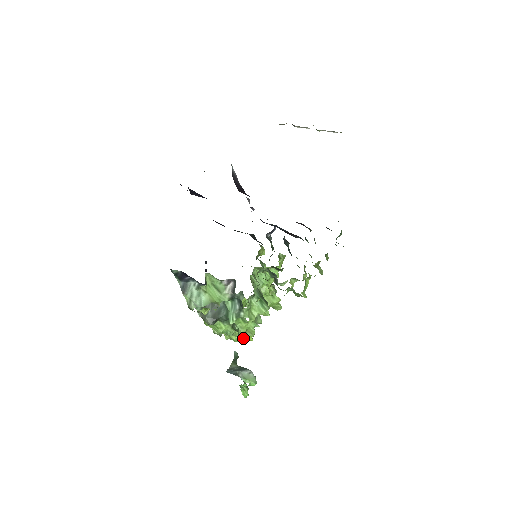
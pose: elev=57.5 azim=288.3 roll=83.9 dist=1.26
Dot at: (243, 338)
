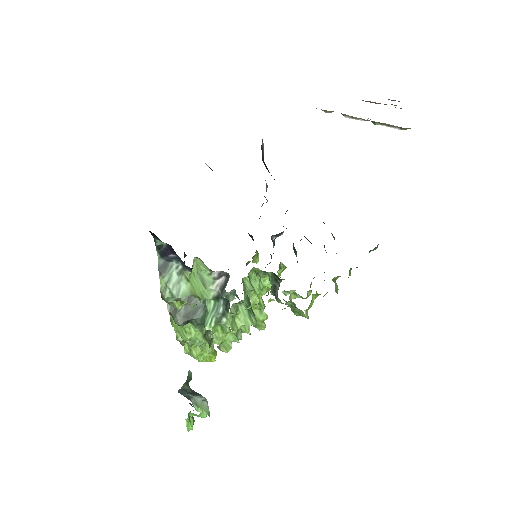
Dot at: (204, 357)
